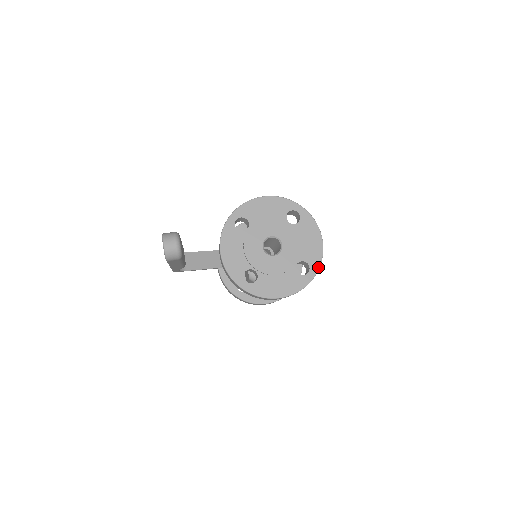
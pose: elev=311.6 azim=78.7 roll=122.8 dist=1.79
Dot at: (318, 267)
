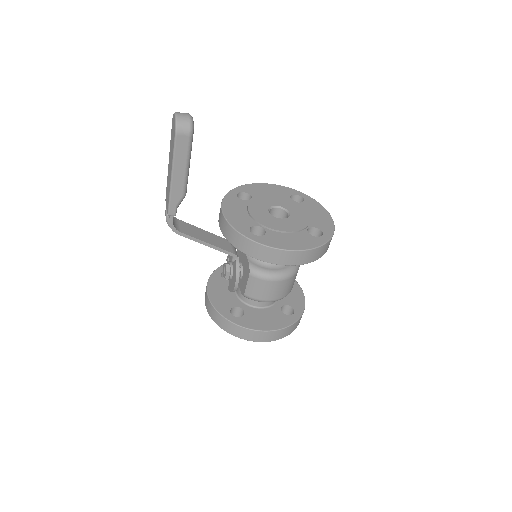
Dot at: (332, 233)
